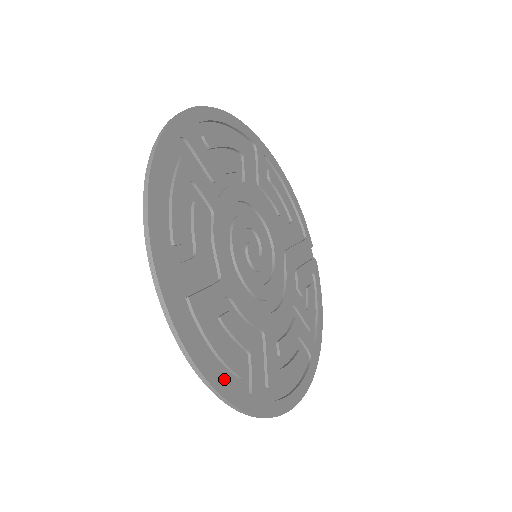
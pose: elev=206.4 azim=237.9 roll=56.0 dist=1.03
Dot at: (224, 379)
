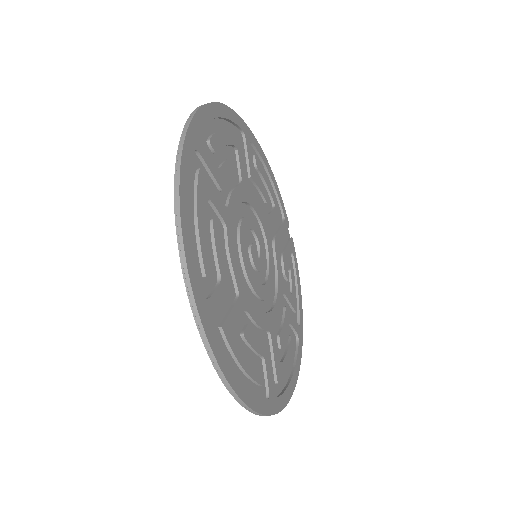
Dot at: (252, 393)
